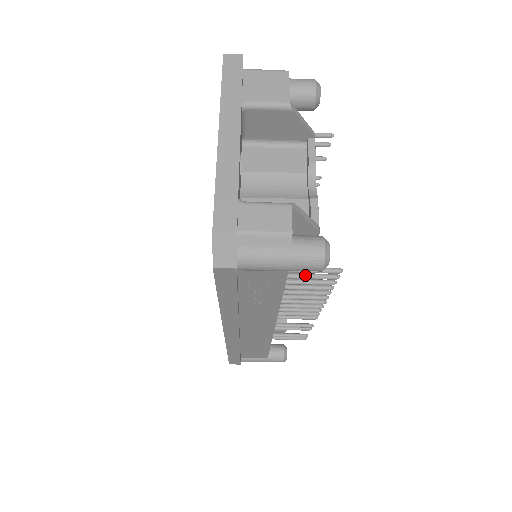
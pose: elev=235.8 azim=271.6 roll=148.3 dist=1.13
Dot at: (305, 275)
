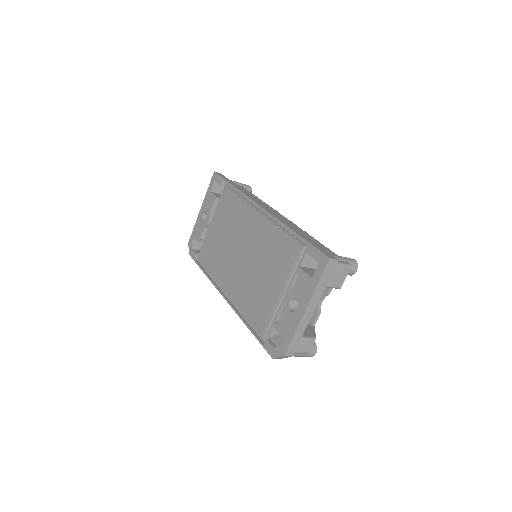
Dot at: occluded
